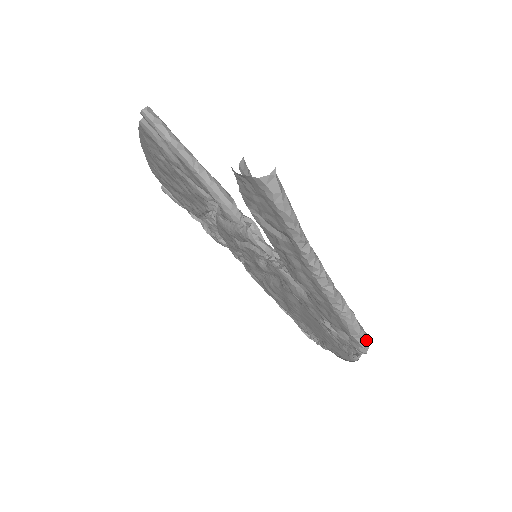
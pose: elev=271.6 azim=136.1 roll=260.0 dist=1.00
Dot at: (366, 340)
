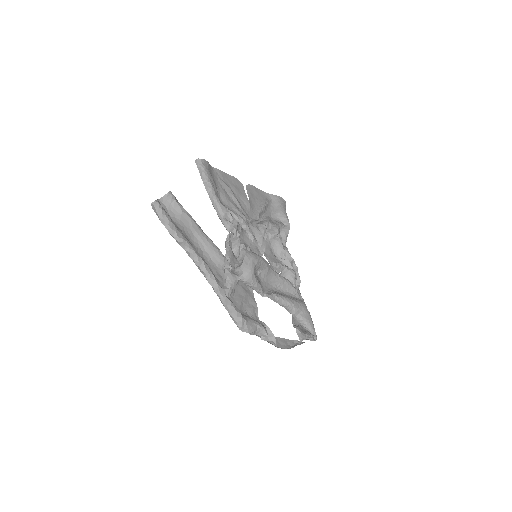
Dot at: (238, 320)
